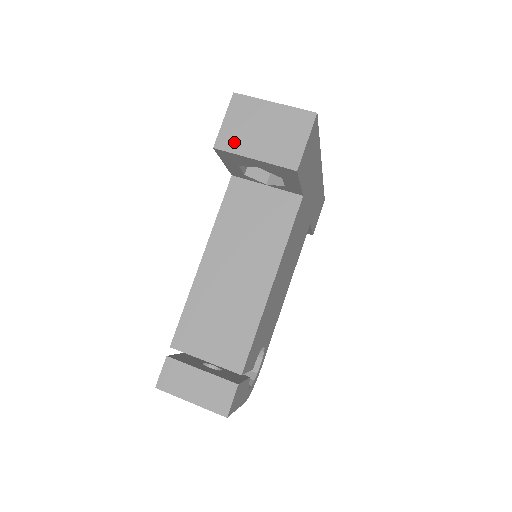
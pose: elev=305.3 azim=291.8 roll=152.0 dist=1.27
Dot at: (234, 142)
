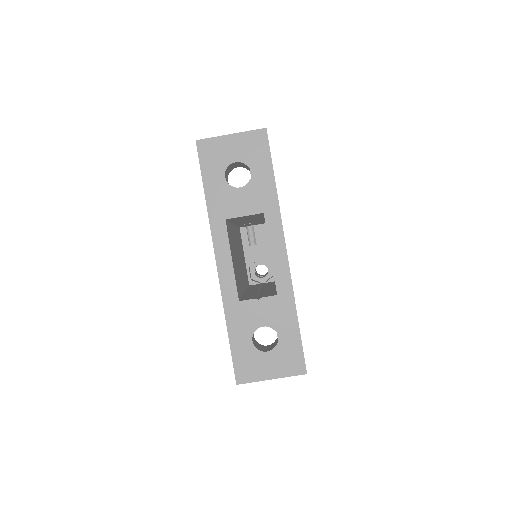
Dot at: occluded
